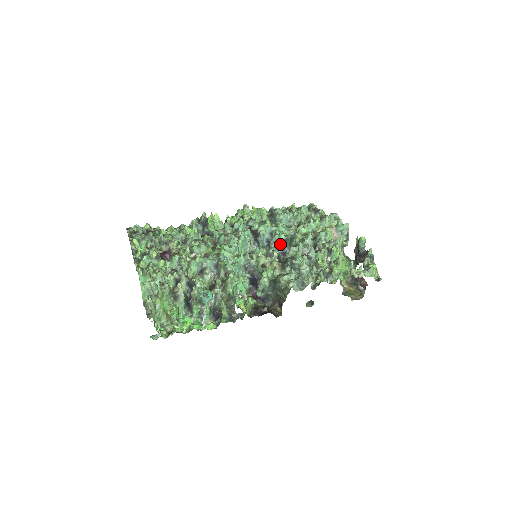
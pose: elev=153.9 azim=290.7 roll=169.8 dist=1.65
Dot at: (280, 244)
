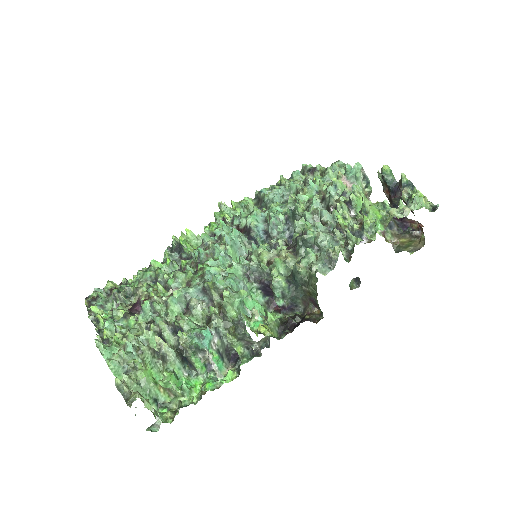
Dot at: (282, 228)
